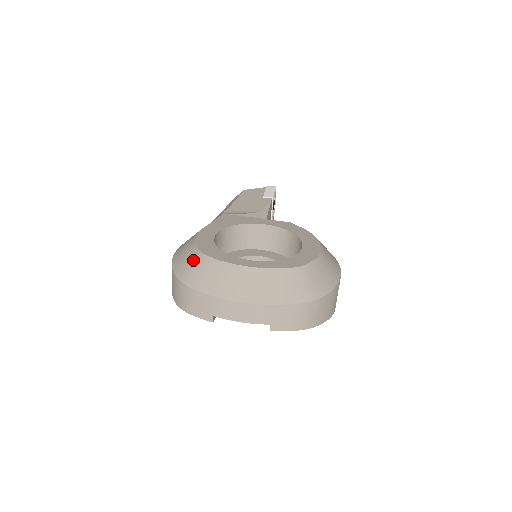
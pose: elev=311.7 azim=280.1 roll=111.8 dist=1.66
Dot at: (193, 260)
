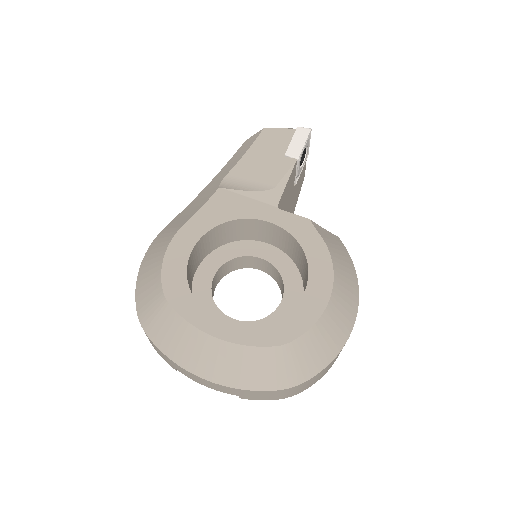
Dot at: (153, 298)
